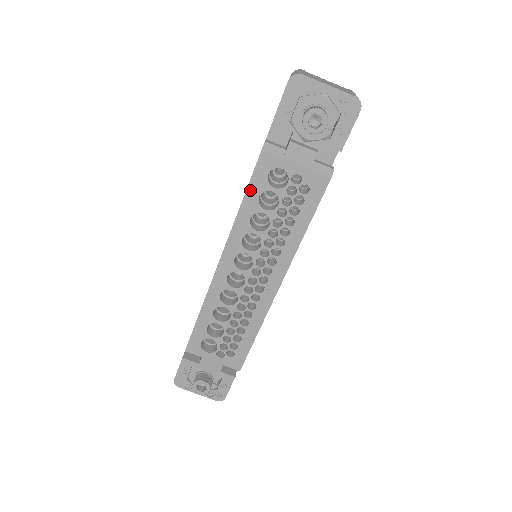
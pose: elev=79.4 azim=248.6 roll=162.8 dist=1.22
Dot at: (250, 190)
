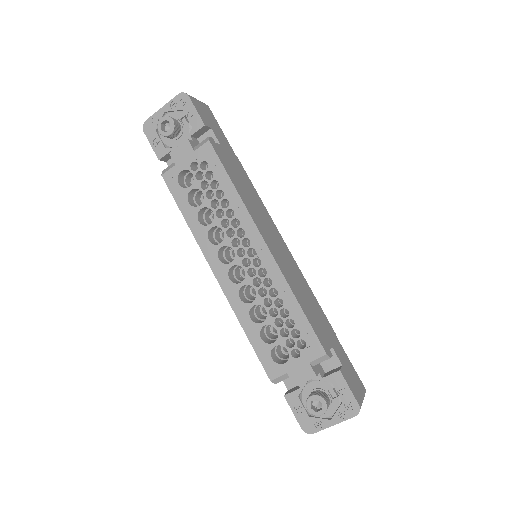
Dot at: (180, 205)
